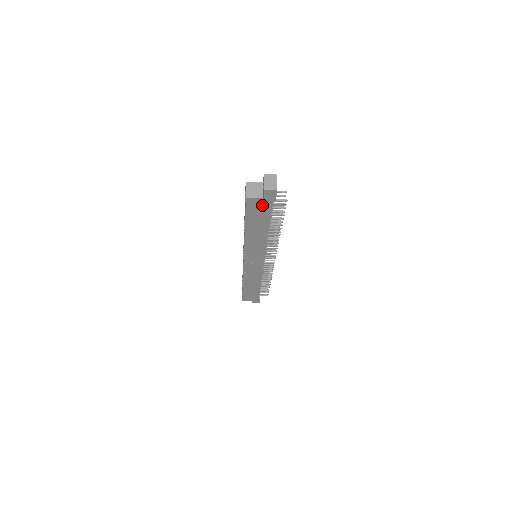
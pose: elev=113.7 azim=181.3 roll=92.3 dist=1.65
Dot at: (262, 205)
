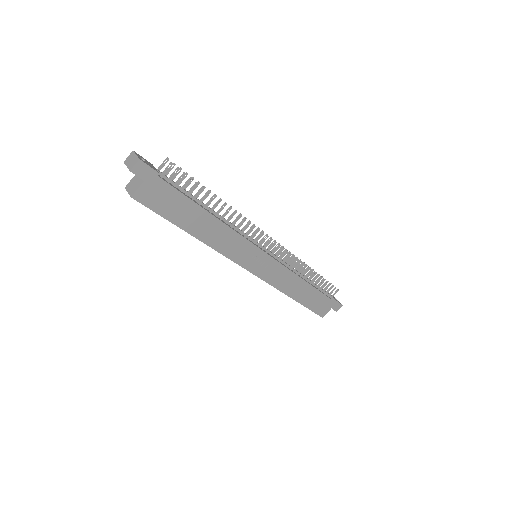
Dot at: (156, 190)
